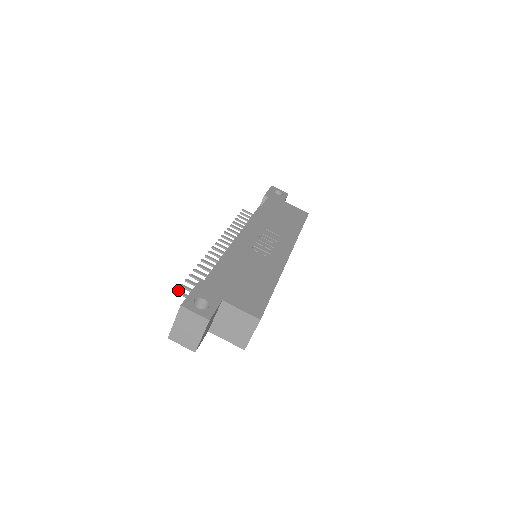
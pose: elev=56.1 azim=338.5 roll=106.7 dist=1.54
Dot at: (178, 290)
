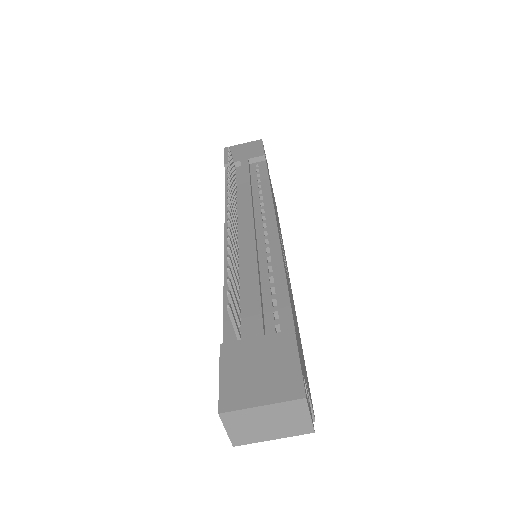
Dot at: occluded
